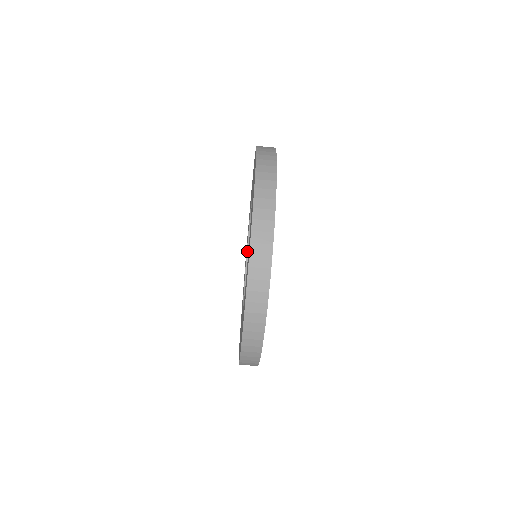
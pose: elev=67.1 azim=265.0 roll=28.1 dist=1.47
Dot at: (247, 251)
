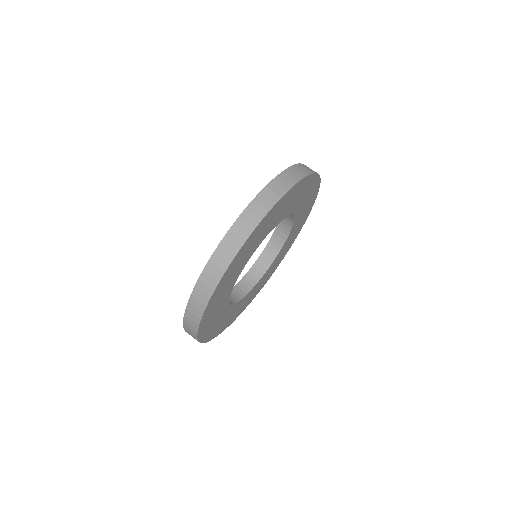
Dot at: (251, 268)
